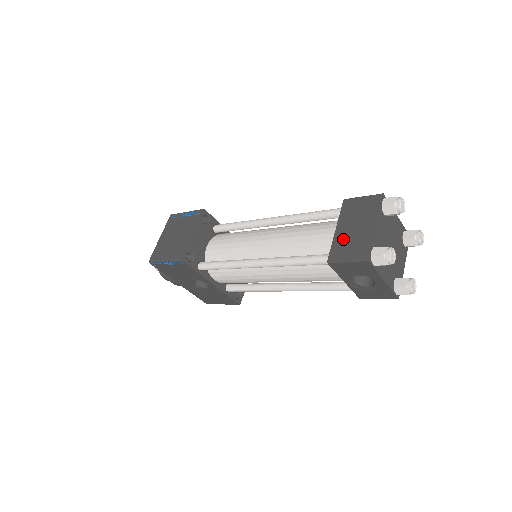
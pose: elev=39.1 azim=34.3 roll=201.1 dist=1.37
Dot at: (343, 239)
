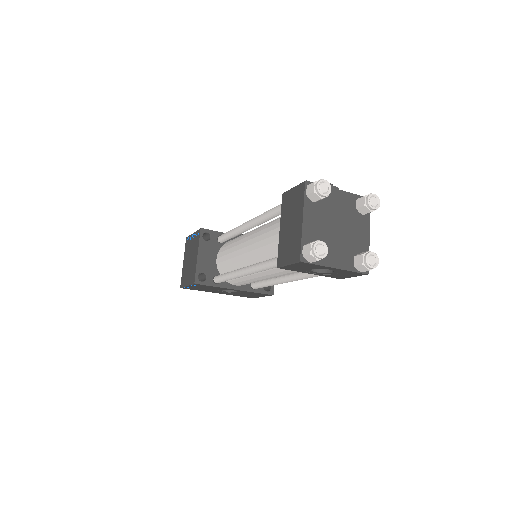
Dot at: (284, 240)
